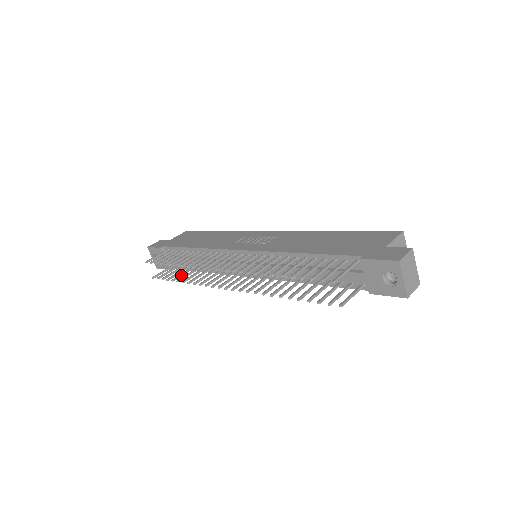
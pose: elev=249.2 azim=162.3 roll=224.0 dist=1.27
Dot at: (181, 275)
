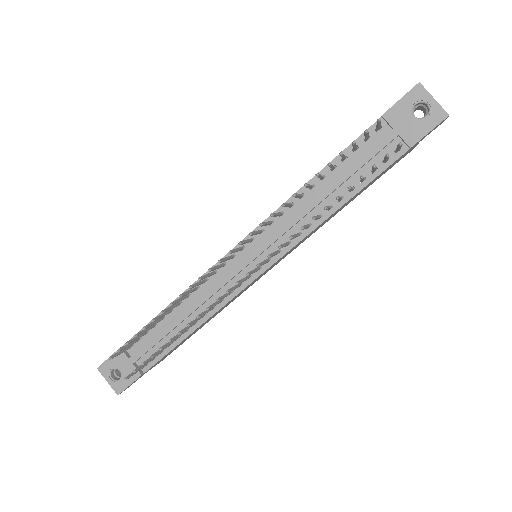
Dot at: (168, 343)
